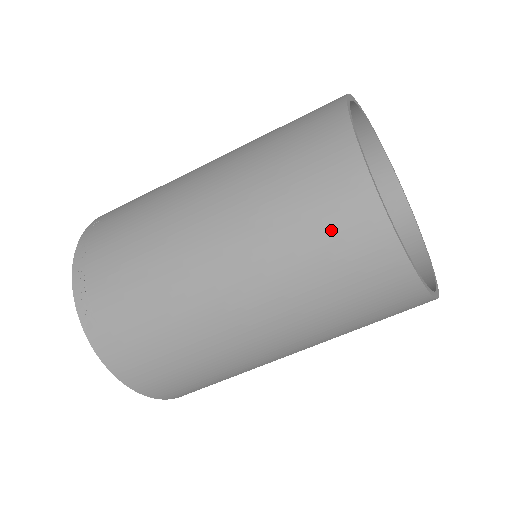
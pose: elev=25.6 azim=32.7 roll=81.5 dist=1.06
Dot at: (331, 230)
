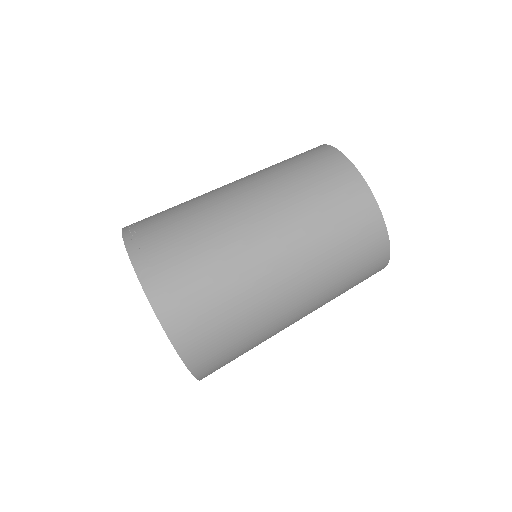
Dot at: (335, 190)
